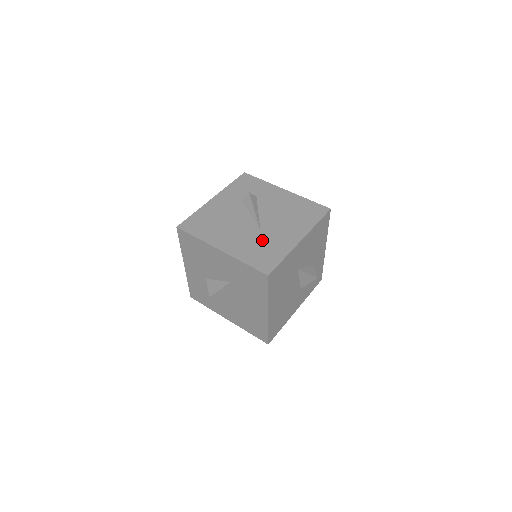
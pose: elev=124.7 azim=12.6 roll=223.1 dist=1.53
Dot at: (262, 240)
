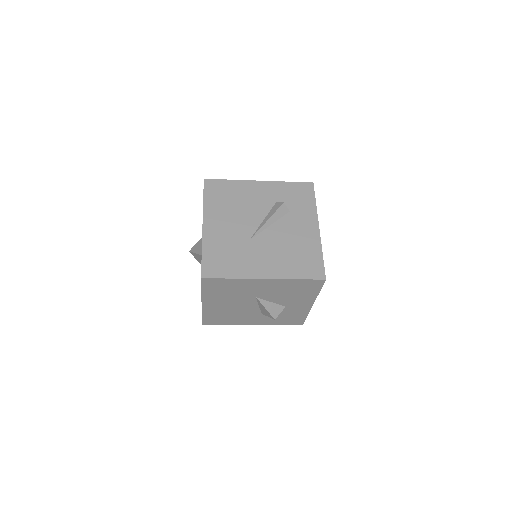
Dot at: (239, 248)
